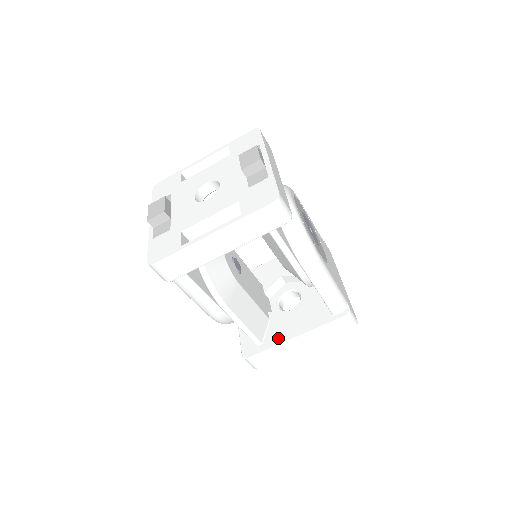
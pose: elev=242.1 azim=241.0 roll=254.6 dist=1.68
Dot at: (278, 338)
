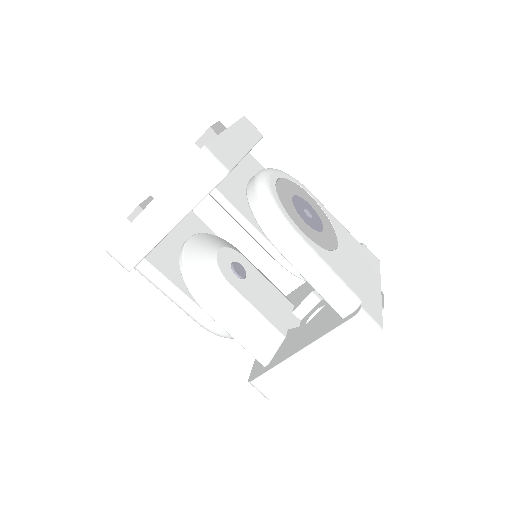
Dot at: (284, 355)
